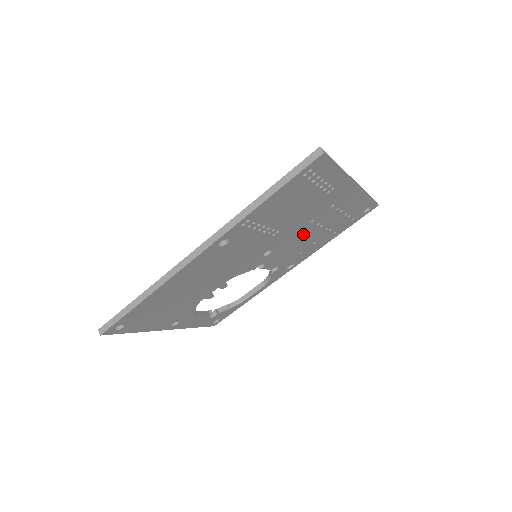
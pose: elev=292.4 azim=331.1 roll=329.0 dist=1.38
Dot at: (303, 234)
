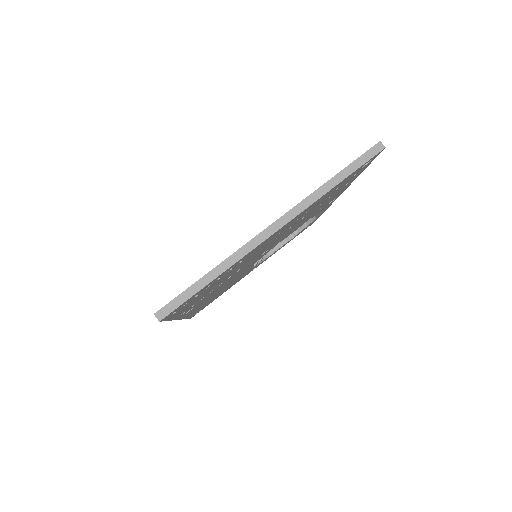
Dot at: (286, 232)
